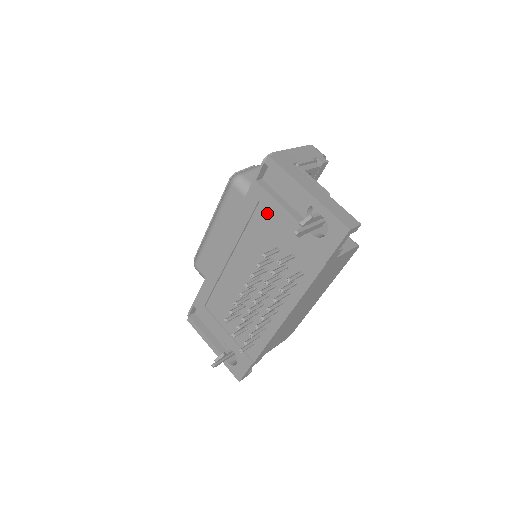
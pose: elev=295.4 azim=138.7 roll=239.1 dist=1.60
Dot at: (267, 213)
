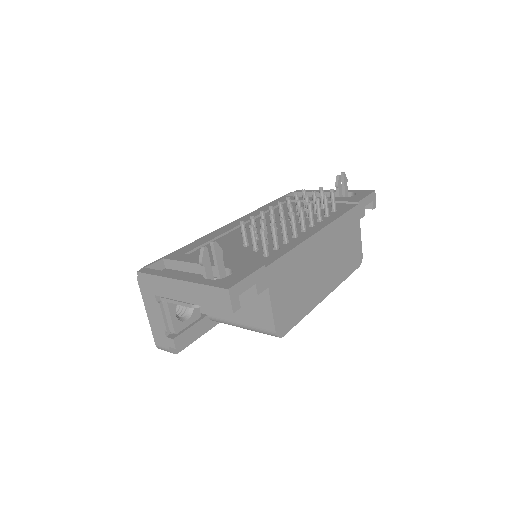
Dot at: (294, 203)
